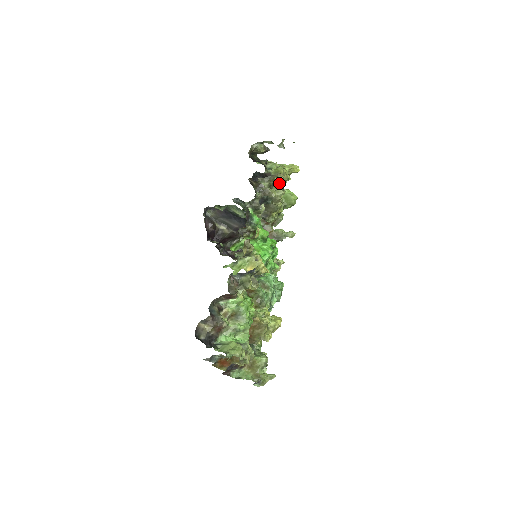
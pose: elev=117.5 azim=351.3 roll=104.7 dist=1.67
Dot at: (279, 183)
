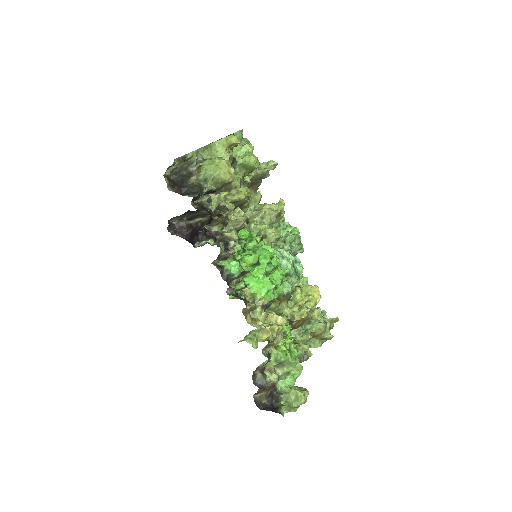
Dot at: occluded
